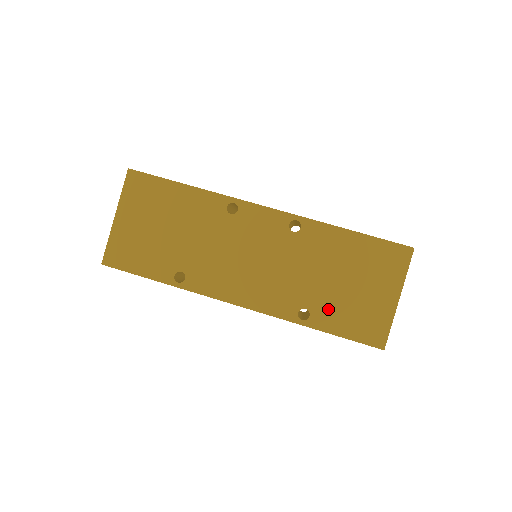
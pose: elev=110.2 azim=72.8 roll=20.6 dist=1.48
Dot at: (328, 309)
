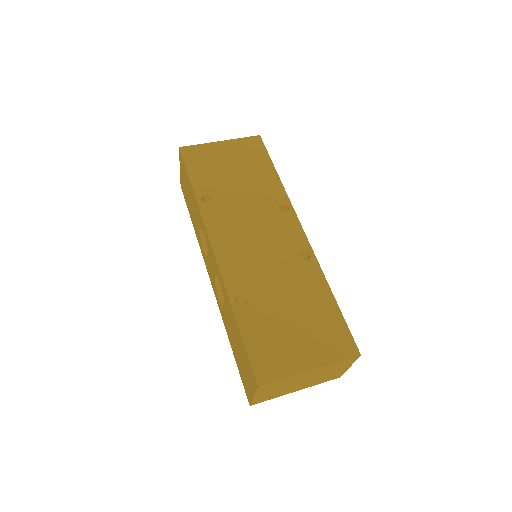
Dot at: (260, 317)
